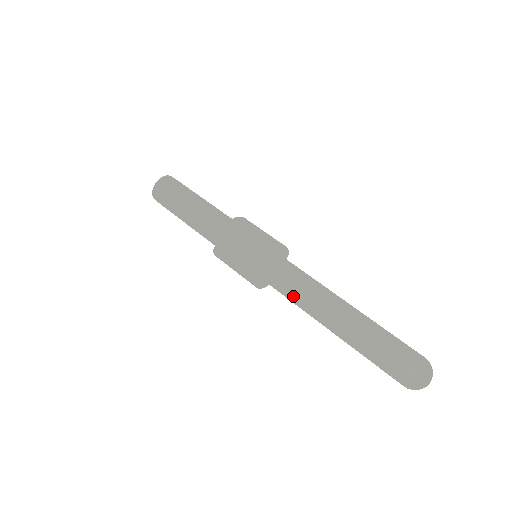
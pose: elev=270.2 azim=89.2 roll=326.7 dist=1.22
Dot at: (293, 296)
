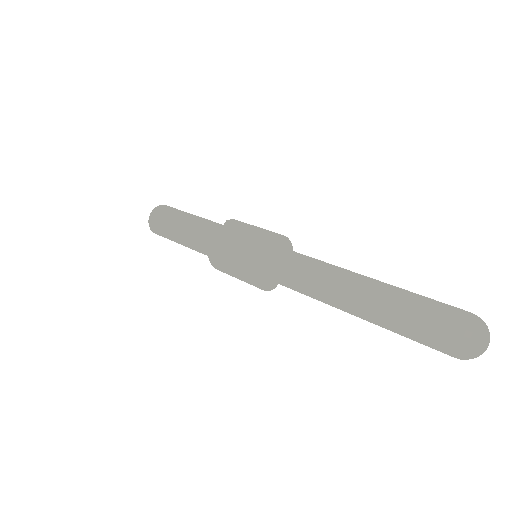
Dot at: (299, 276)
